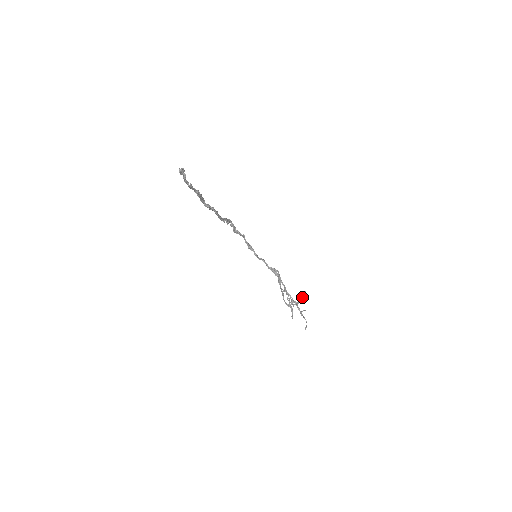
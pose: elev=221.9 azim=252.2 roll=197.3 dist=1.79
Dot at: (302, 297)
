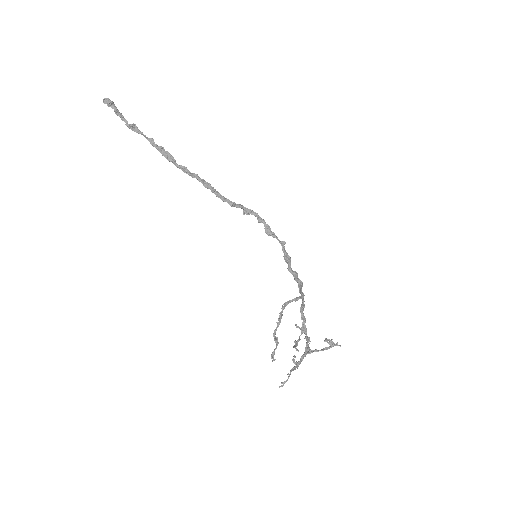
Dot at: (326, 347)
